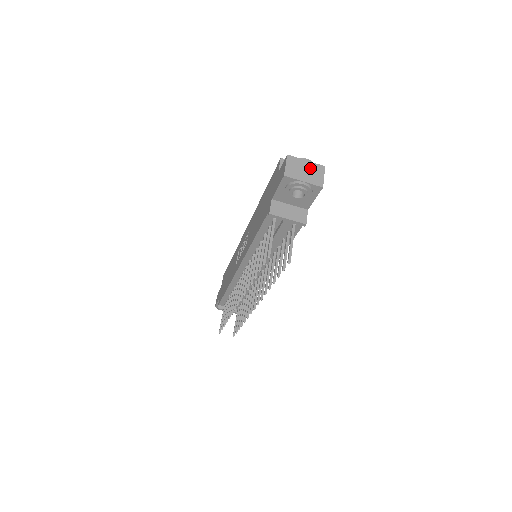
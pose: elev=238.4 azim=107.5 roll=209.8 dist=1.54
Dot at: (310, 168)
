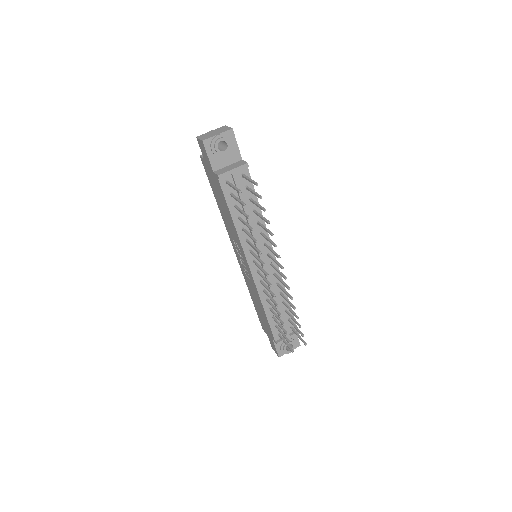
Dot at: (216, 131)
